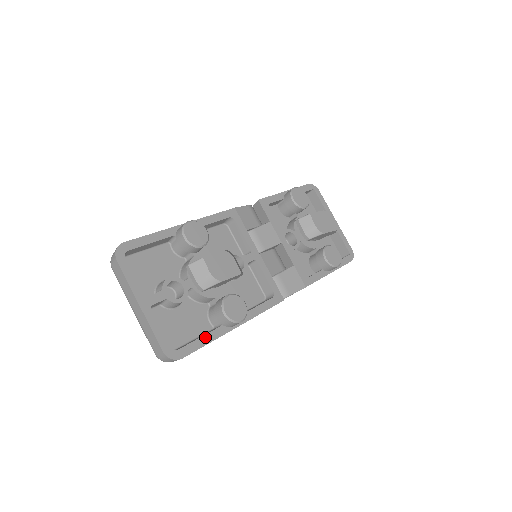
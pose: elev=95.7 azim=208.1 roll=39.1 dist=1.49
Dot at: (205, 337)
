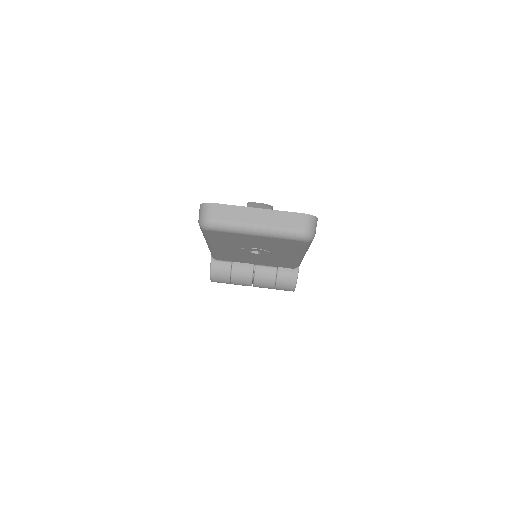
Dot at: occluded
